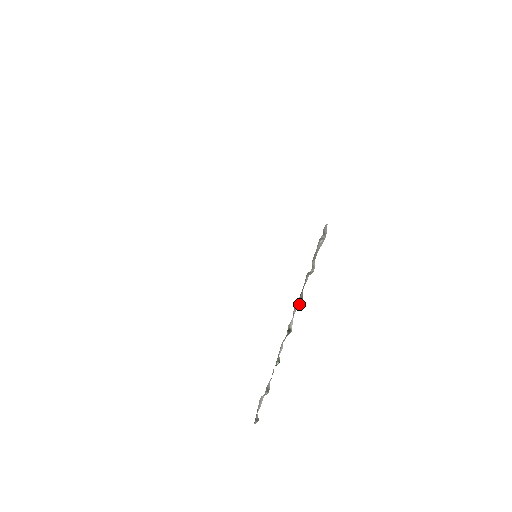
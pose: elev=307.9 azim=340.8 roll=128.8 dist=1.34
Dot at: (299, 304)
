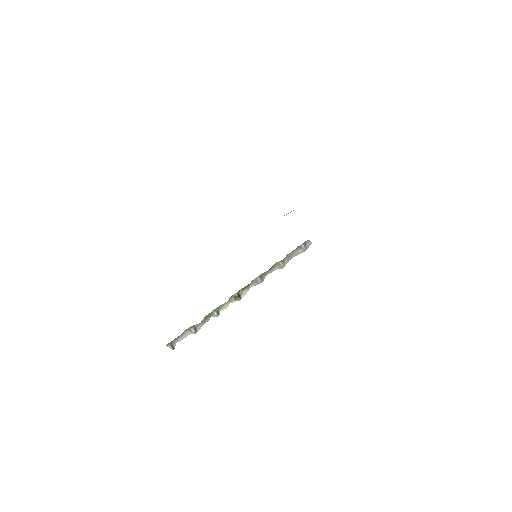
Dot at: (258, 282)
